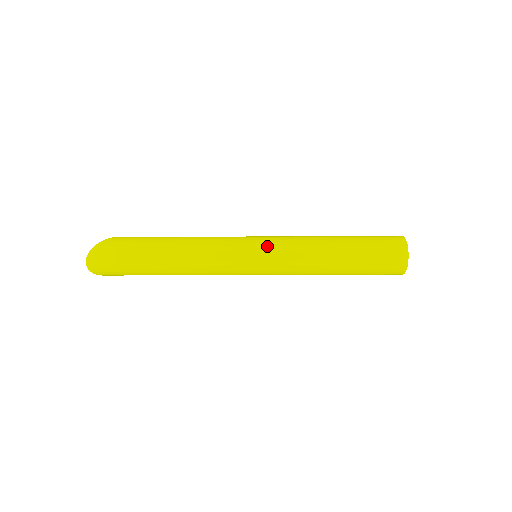
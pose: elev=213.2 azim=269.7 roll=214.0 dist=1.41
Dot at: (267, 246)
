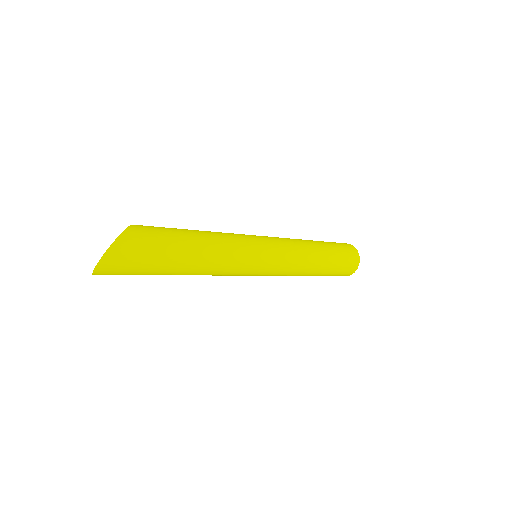
Dot at: (278, 255)
